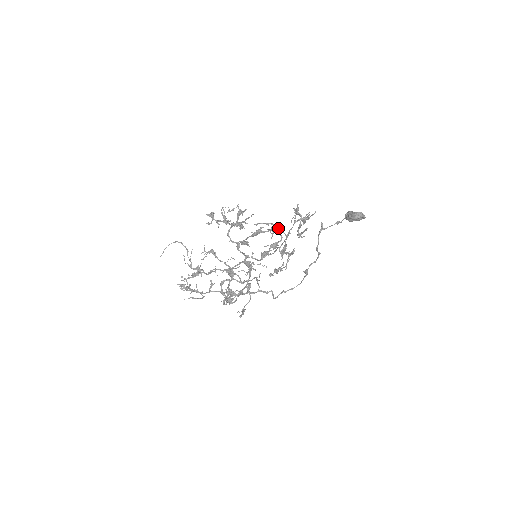
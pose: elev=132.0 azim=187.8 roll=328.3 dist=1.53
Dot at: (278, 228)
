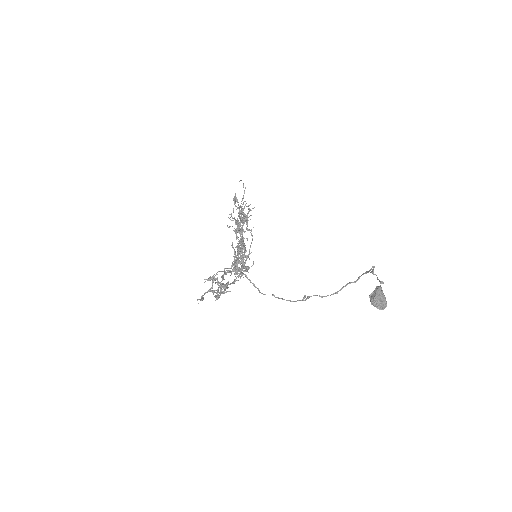
Dot at: (237, 265)
